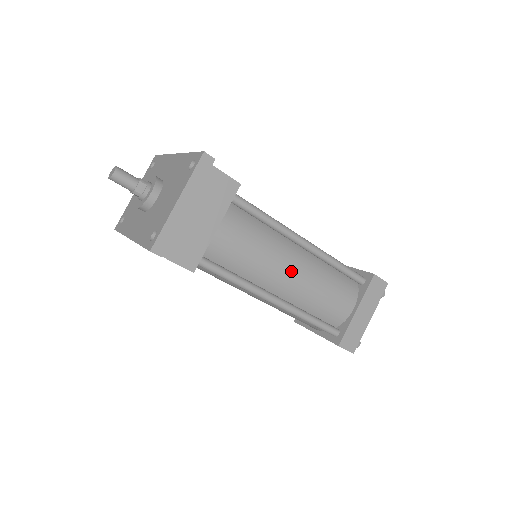
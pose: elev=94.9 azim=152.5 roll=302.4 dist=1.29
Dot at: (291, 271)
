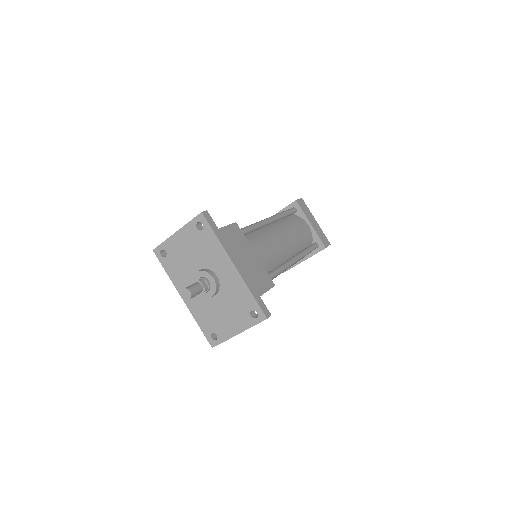
Dot at: occluded
